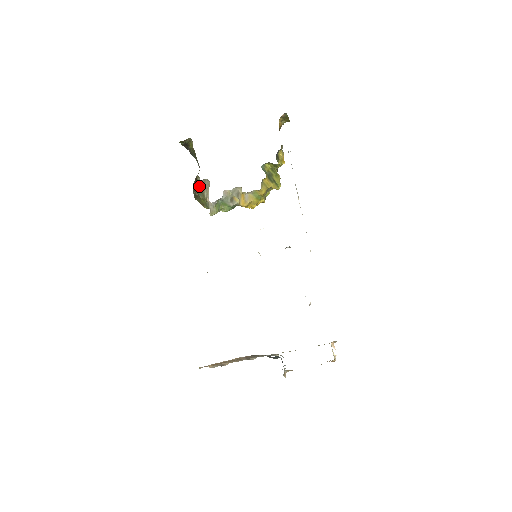
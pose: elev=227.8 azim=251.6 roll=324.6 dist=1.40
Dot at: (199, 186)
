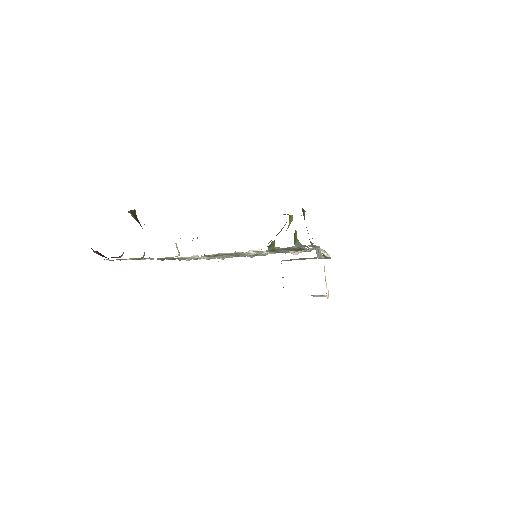
Dot at: occluded
